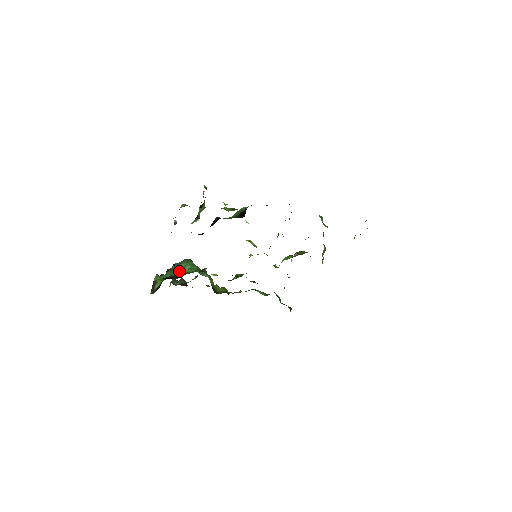
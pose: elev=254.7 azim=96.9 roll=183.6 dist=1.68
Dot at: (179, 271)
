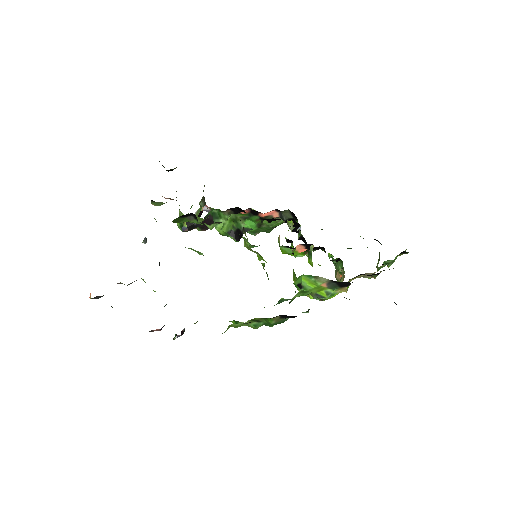
Dot at: occluded
